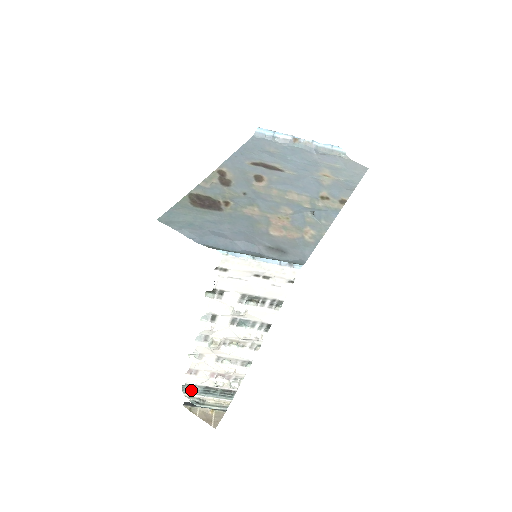
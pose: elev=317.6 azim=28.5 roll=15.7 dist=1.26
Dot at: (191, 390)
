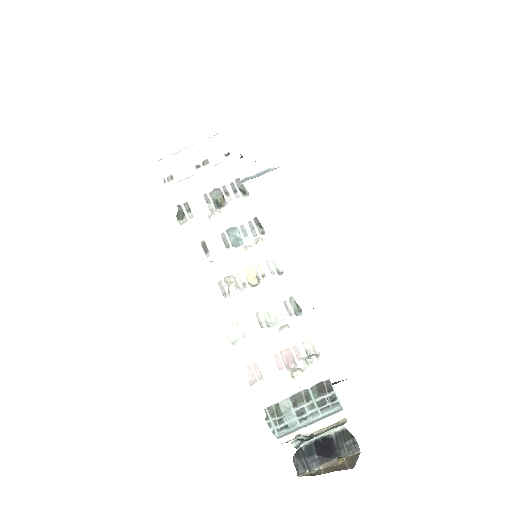
Dot at: (283, 426)
